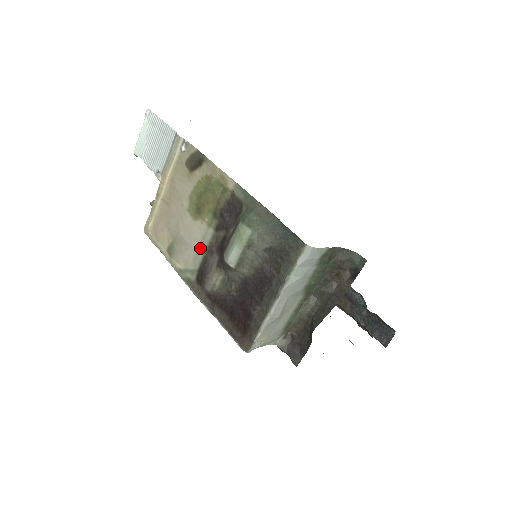
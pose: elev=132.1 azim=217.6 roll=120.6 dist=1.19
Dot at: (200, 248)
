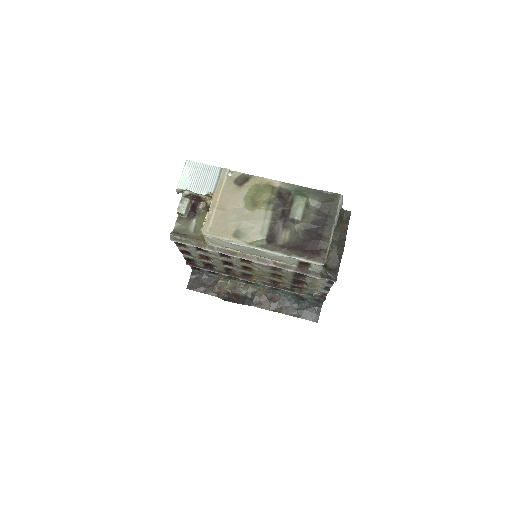
Dot at: (264, 224)
